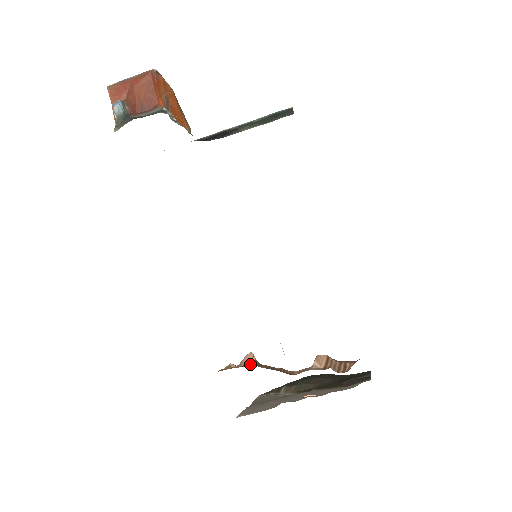
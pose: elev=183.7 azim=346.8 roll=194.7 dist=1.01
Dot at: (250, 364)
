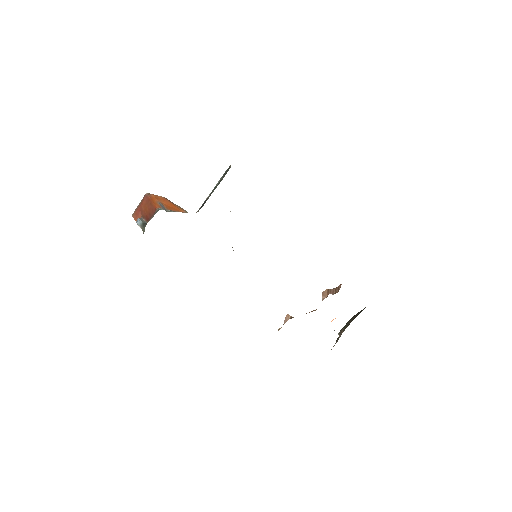
Dot at: (287, 320)
